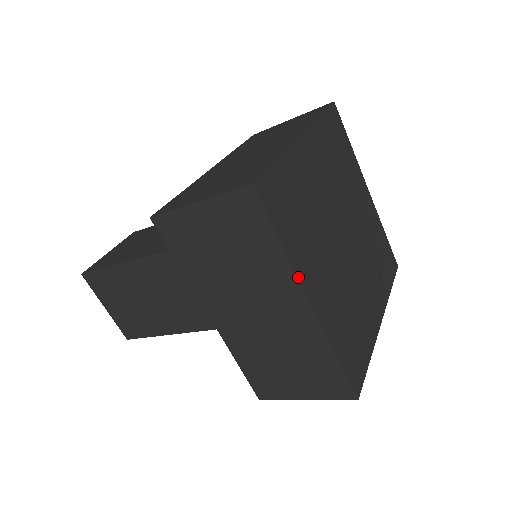
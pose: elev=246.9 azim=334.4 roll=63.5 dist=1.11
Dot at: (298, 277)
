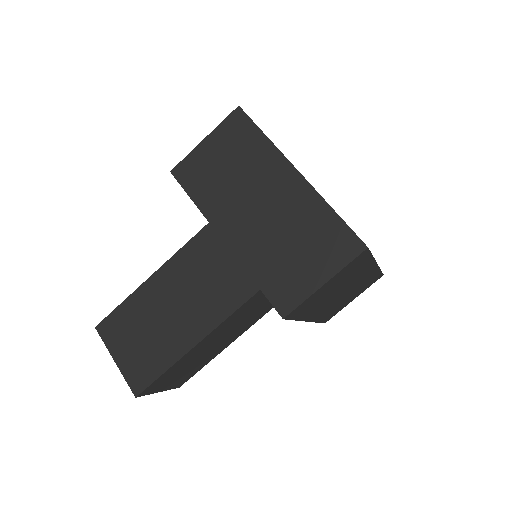
Dot at: (283, 155)
